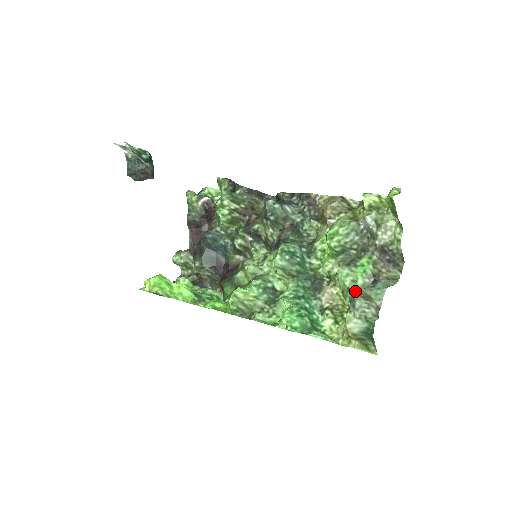
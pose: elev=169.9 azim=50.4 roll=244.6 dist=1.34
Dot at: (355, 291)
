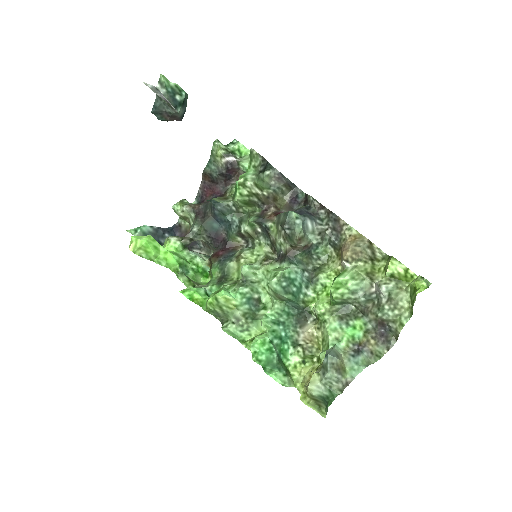
Dot at: (332, 361)
